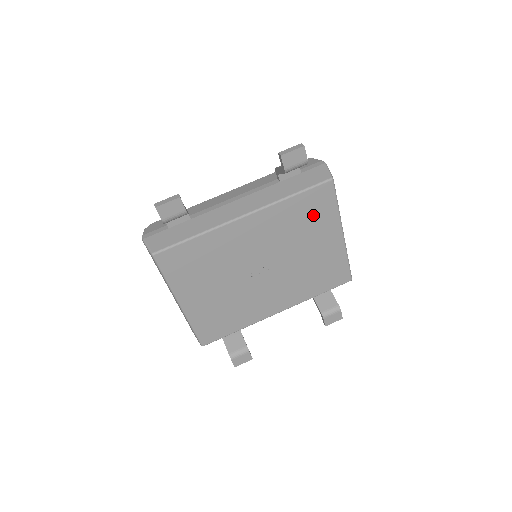
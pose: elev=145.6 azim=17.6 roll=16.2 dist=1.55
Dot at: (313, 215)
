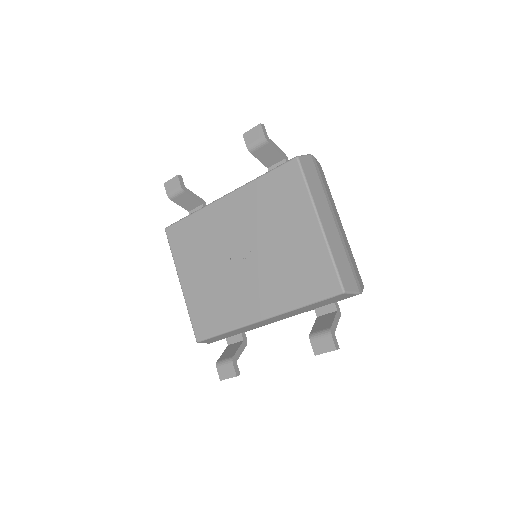
Dot at: (283, 197)
